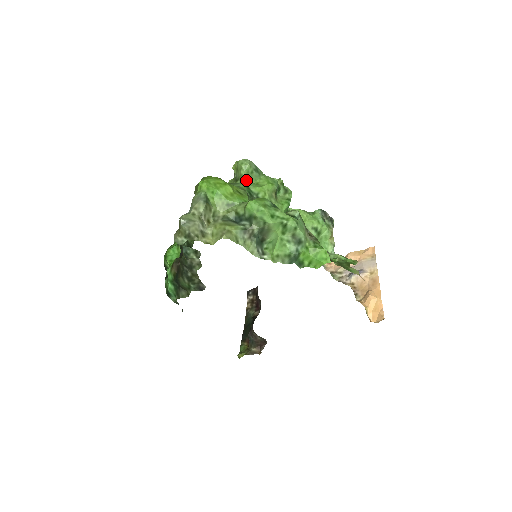
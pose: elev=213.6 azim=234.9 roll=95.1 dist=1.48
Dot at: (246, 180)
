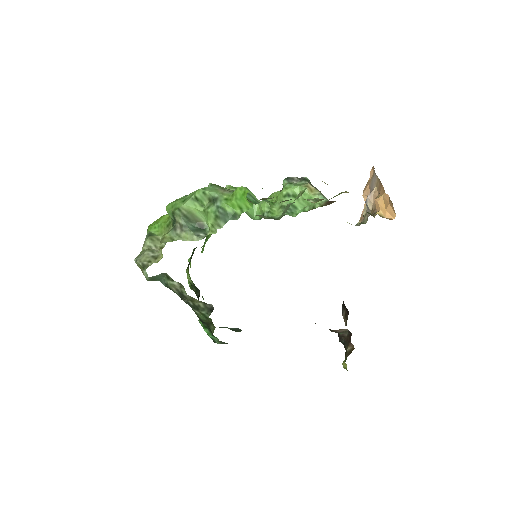
Dot at: occluded
